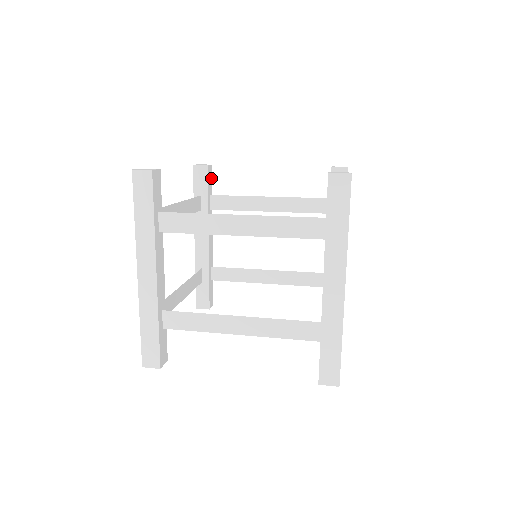
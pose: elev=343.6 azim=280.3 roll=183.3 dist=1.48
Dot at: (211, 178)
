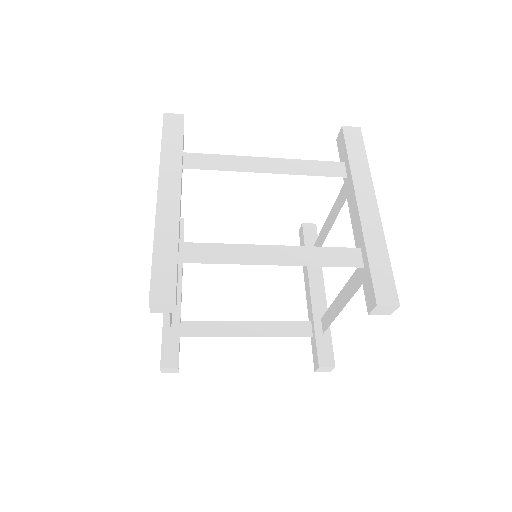
Dot at: occluded
